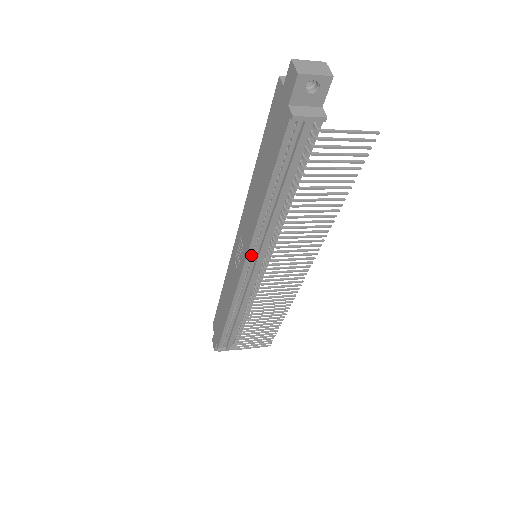
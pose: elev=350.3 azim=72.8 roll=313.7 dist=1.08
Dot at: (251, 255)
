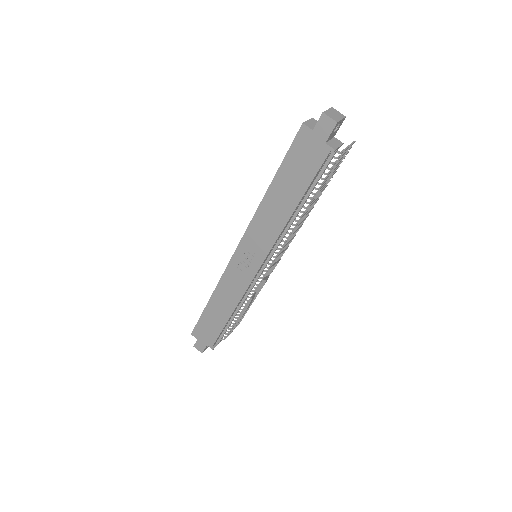
Dot at: (267, 256)
